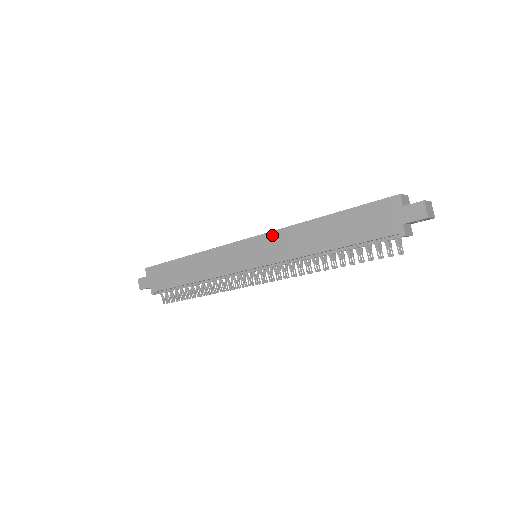
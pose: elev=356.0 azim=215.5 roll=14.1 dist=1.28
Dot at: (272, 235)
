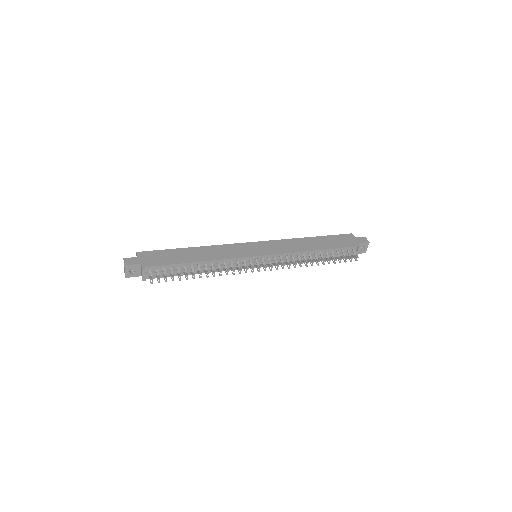
Dot at: (275, 242)
